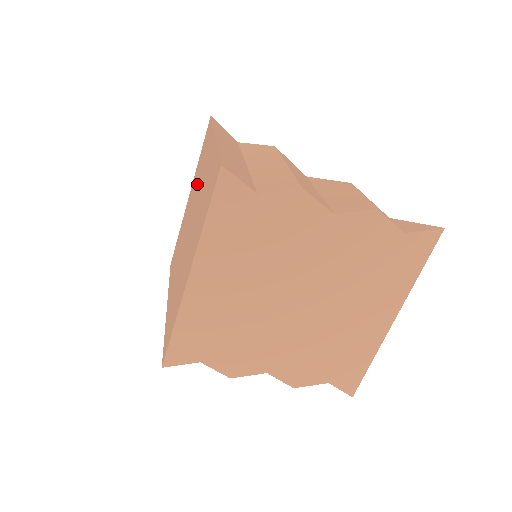
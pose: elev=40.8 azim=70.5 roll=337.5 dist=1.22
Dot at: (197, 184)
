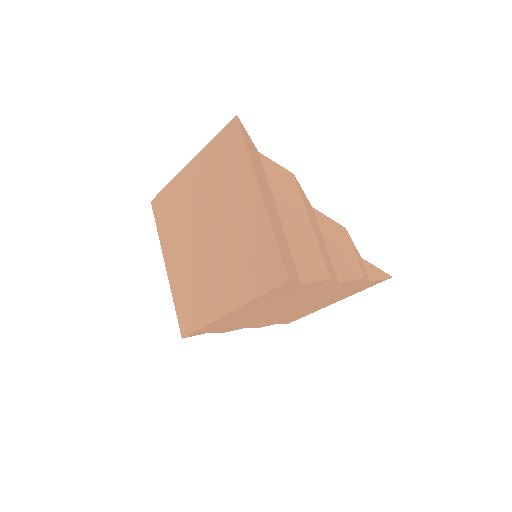
Dot at: (218, 192)
